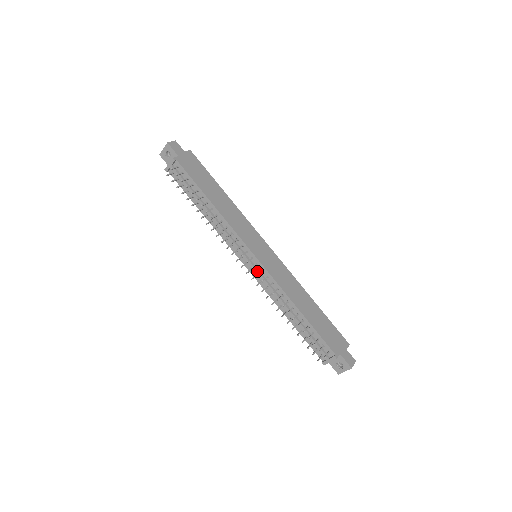
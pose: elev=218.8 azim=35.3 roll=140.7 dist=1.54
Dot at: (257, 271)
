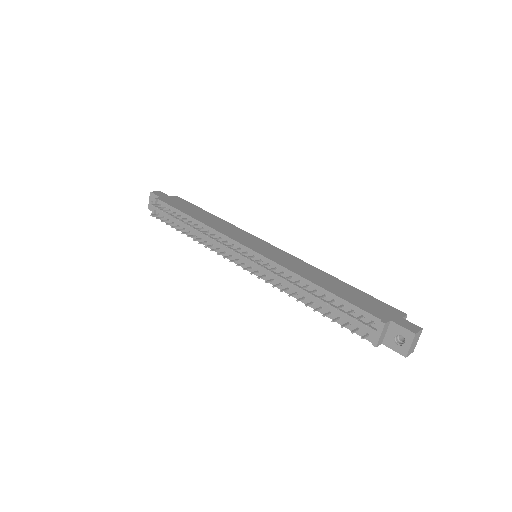
Dot at: (255, 263)
